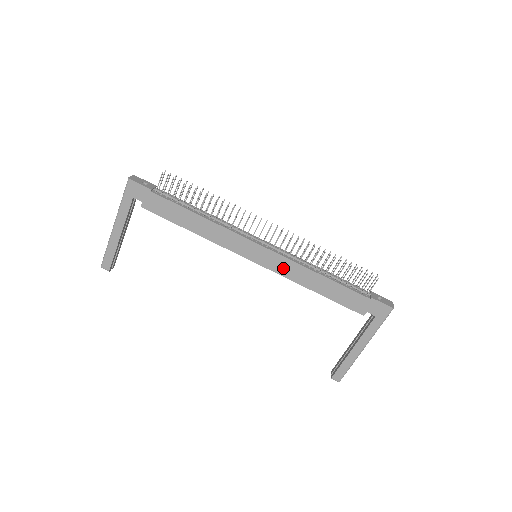
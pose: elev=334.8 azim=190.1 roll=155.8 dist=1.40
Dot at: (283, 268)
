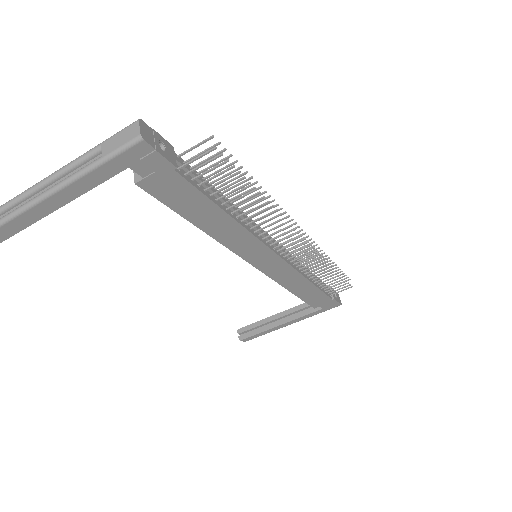
Dot at: (281, 274)
